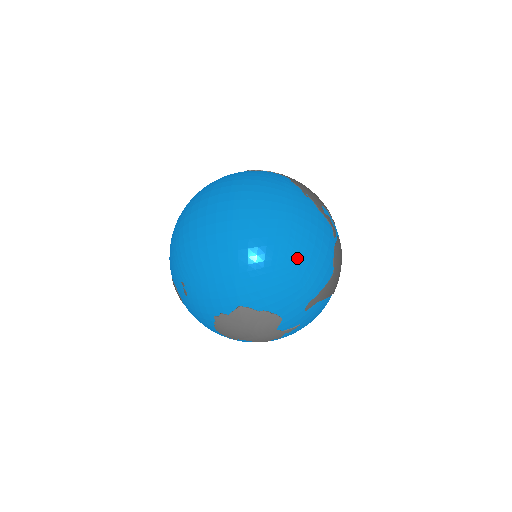
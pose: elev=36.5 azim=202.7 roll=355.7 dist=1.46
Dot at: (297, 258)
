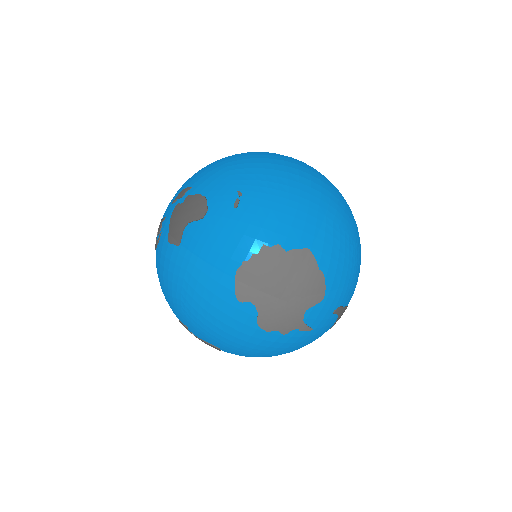
Dot at: (364, 249)
